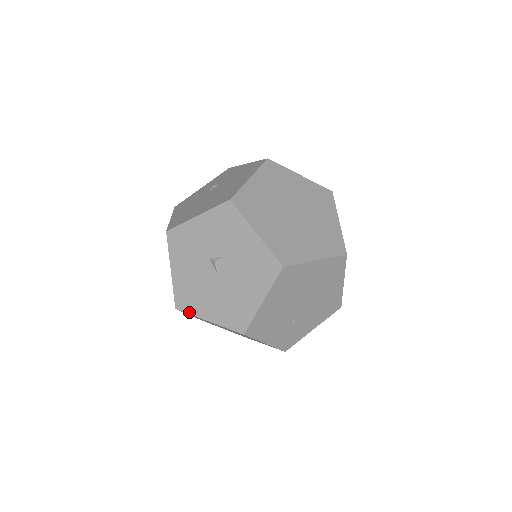
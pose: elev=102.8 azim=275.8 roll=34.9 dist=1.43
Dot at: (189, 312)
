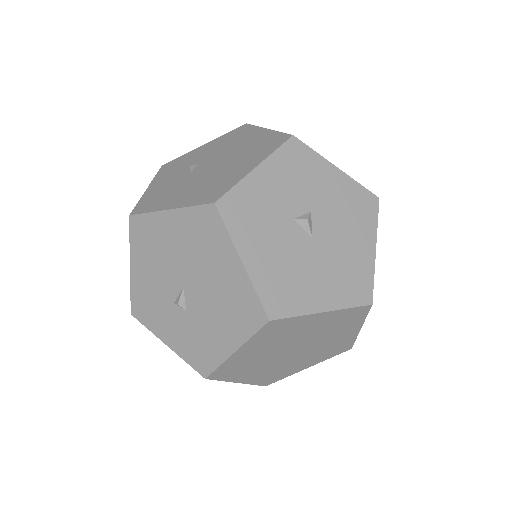
Dot at: (292, 314)
